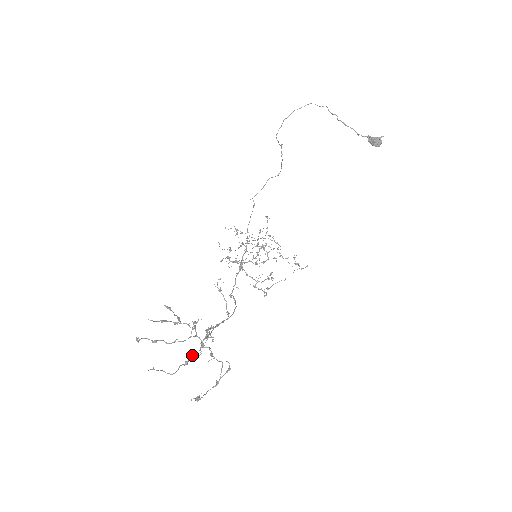
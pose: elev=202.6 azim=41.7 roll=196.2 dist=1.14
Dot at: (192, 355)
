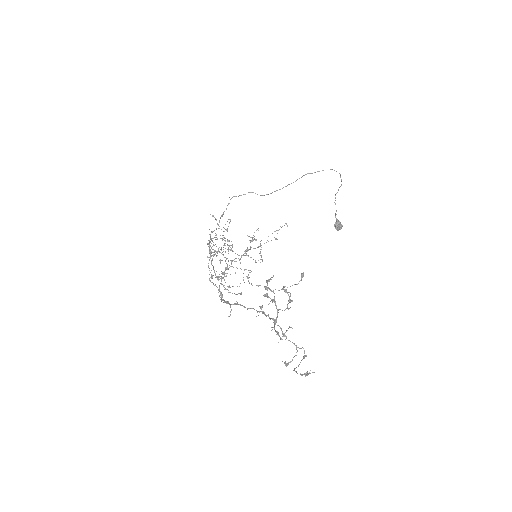
Dot at: (274, 327)
